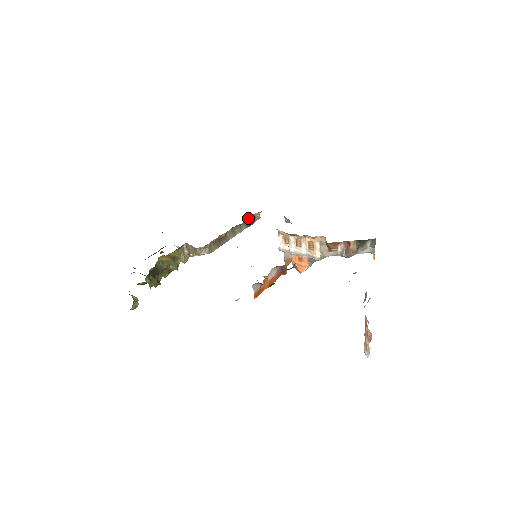
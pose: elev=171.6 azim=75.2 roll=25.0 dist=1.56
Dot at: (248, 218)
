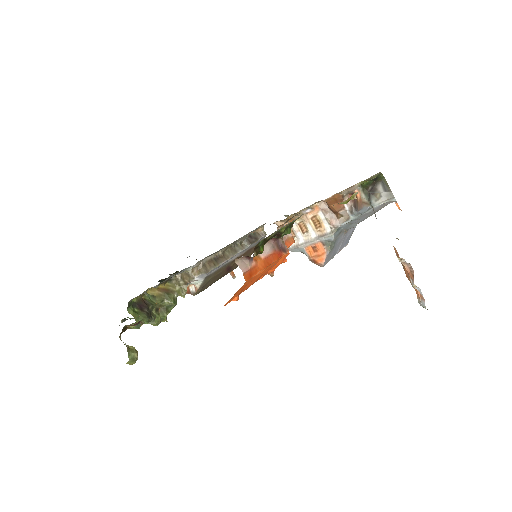
Dot at: (248, 234)
